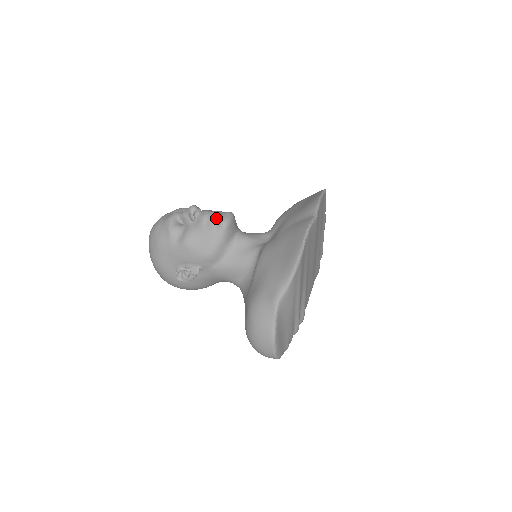
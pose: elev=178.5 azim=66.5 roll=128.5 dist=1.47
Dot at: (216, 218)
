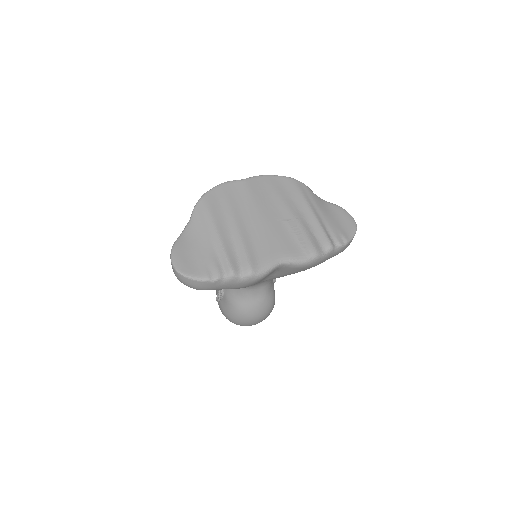
Dot at: occluded
